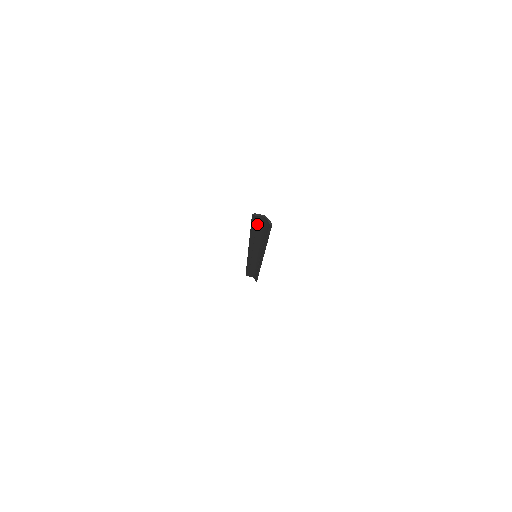
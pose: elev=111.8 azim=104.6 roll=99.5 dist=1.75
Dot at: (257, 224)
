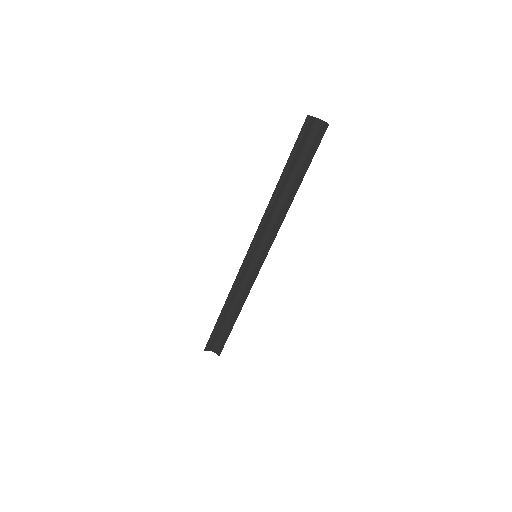
Dot at: (301, 144)
